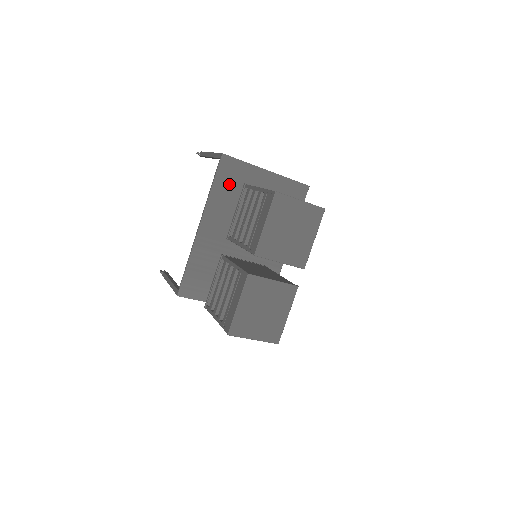
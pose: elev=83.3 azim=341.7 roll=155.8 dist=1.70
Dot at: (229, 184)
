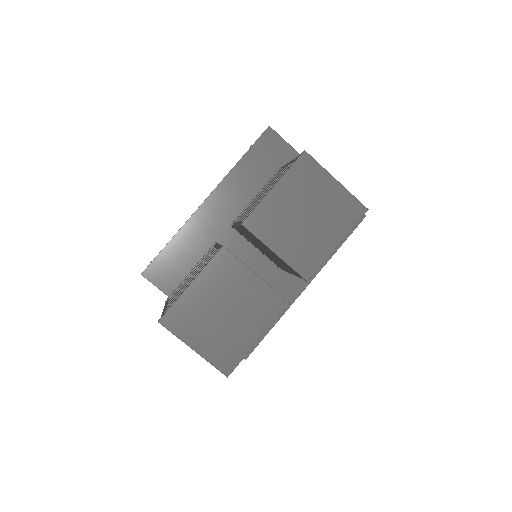
Dot at: (263, 166)
